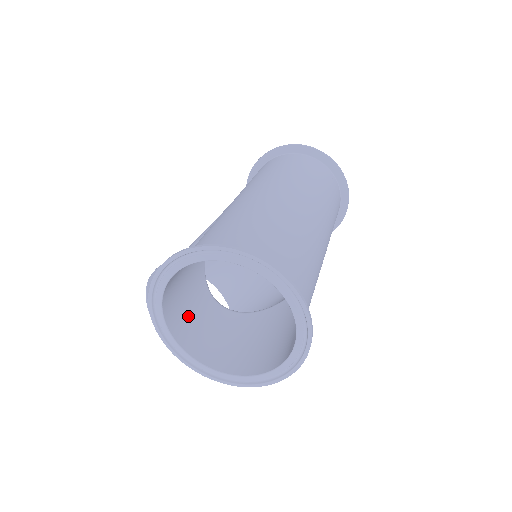
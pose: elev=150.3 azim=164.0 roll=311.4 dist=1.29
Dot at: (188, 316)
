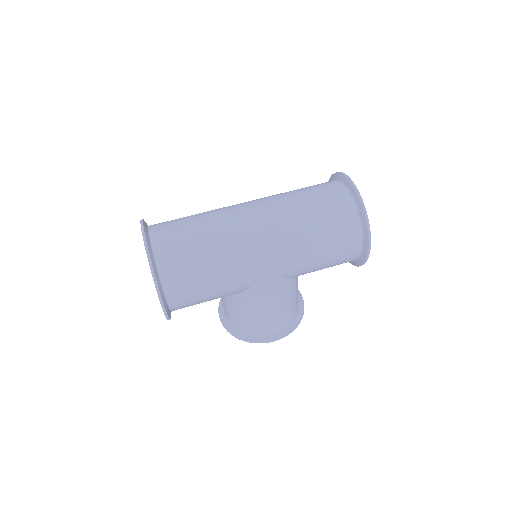
Dot at: occluded
